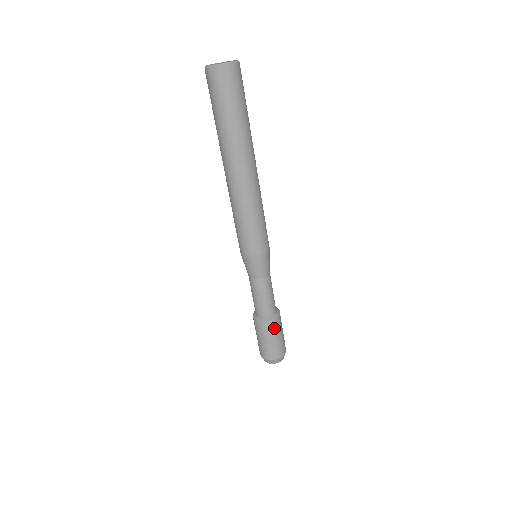
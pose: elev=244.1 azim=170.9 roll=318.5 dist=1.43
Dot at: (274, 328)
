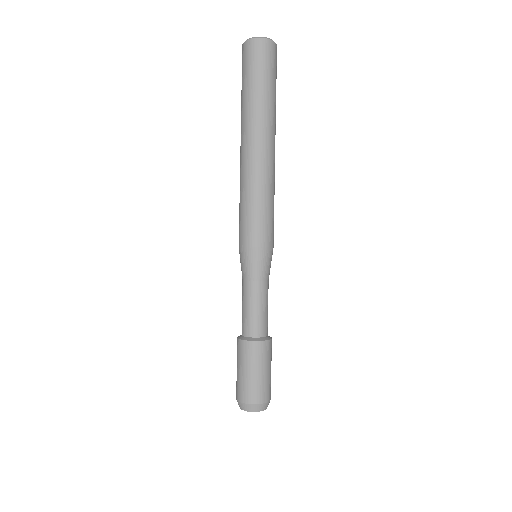
Dot at: (271, 351)
